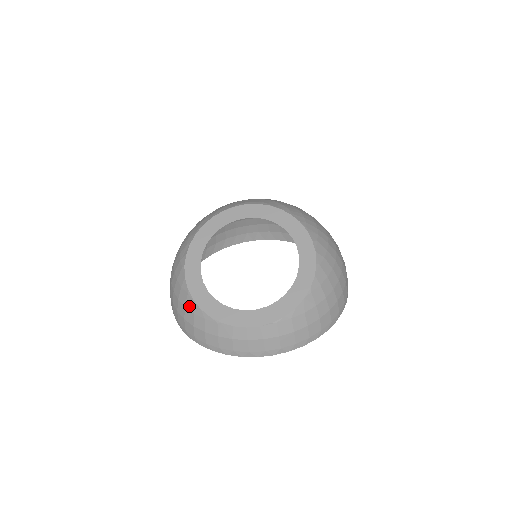
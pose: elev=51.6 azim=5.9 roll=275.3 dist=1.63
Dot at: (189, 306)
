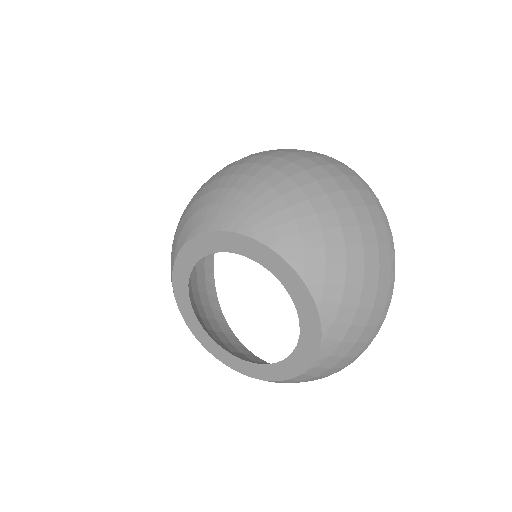
Dot at: occluded
